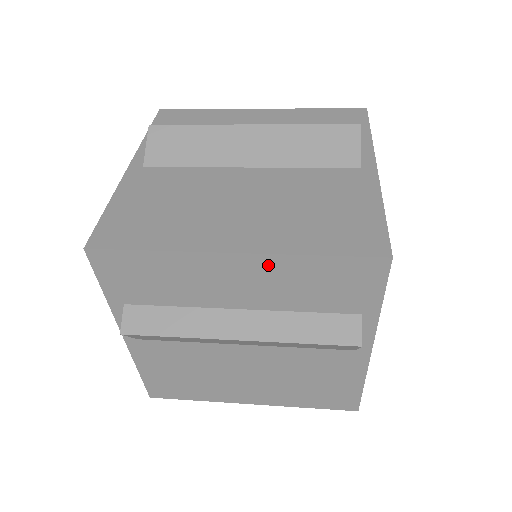
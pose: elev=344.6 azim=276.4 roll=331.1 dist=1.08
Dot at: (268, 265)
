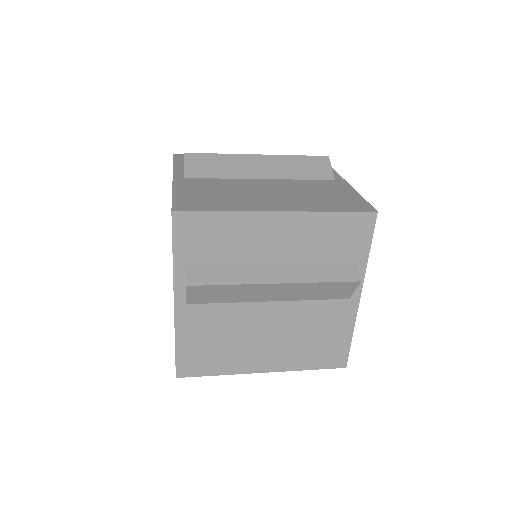
Dot at: (301, 221)
